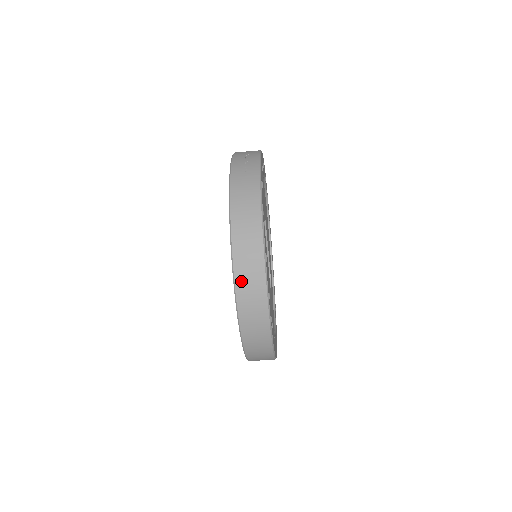
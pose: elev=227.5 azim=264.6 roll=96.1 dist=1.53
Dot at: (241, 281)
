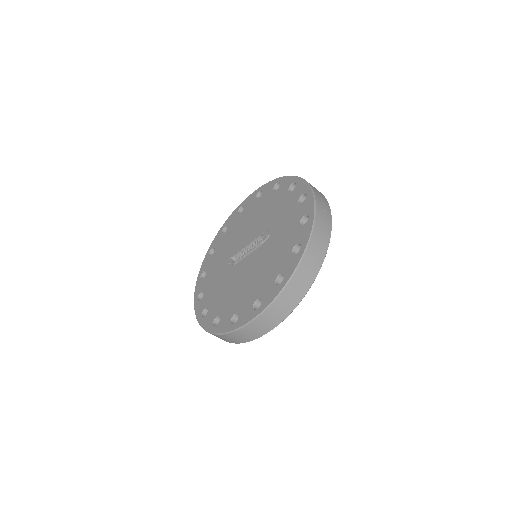
Dot at: (281, 300)
